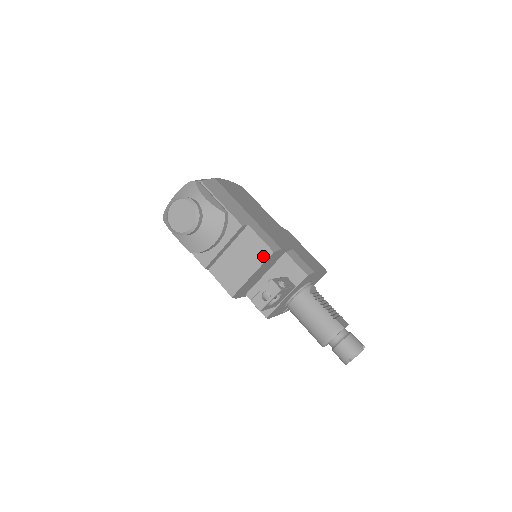
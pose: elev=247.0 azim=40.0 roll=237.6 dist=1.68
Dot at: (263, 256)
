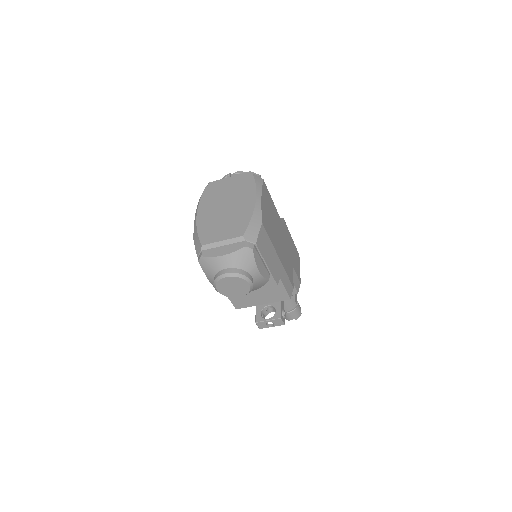
Dot at: (280, 299)
